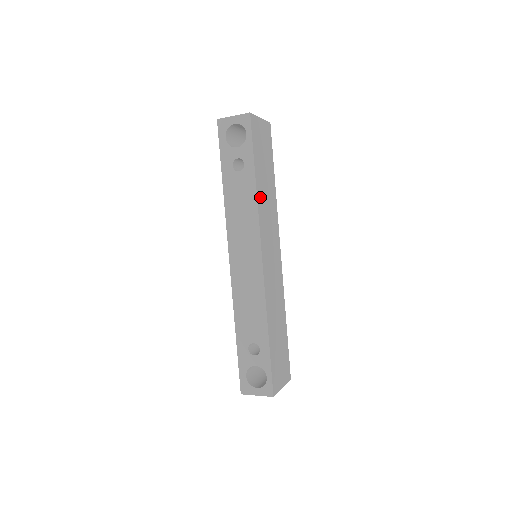
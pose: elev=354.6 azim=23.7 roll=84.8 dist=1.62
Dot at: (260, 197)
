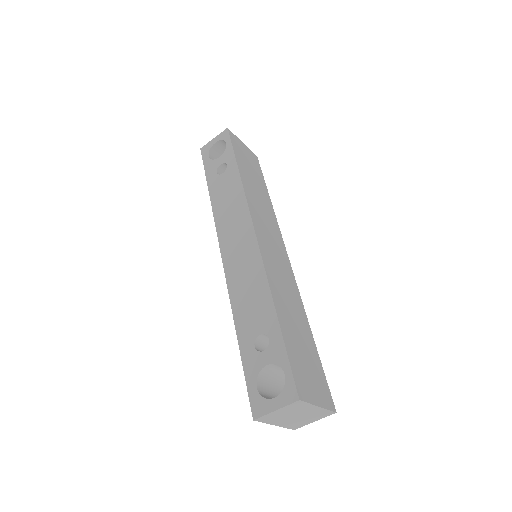
Dot at: (247, 188)
